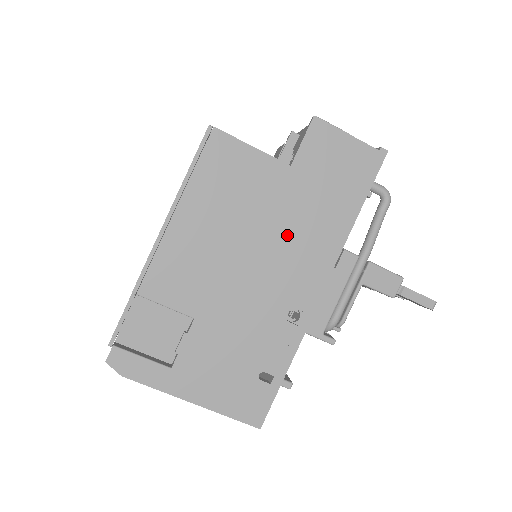
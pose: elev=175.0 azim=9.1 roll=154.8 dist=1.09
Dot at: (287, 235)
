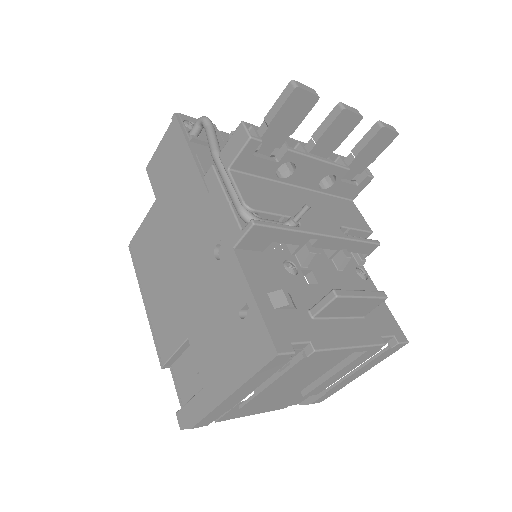
Dot at: (180, 224)
